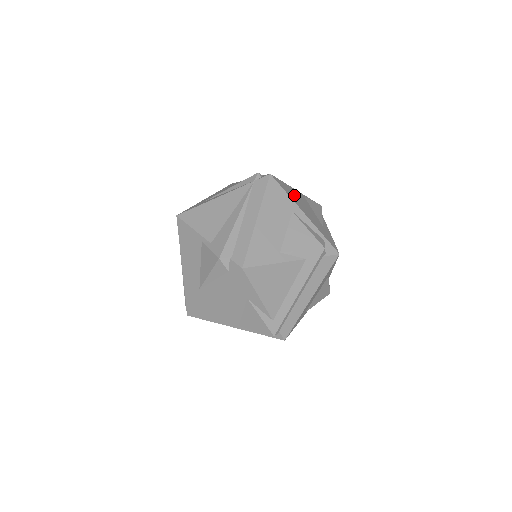
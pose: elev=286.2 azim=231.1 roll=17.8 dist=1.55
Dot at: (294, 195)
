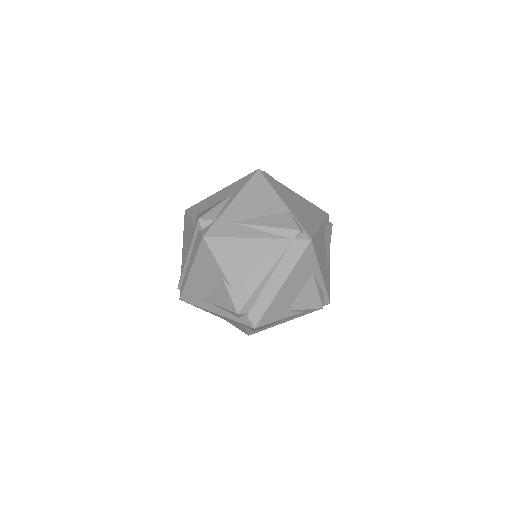
Dot at: (320, 246)
